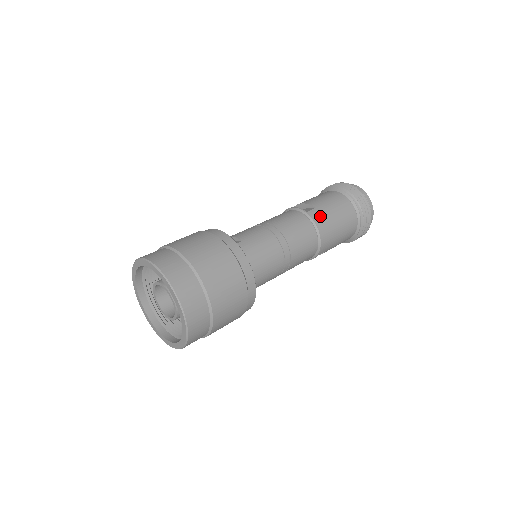
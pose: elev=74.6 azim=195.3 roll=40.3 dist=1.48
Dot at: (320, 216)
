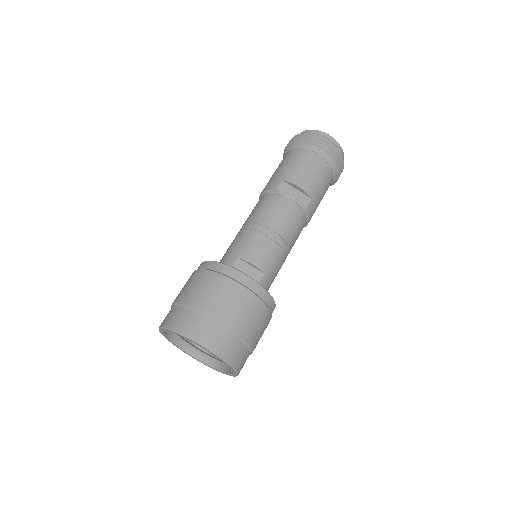
Dot at: (314, 208)
